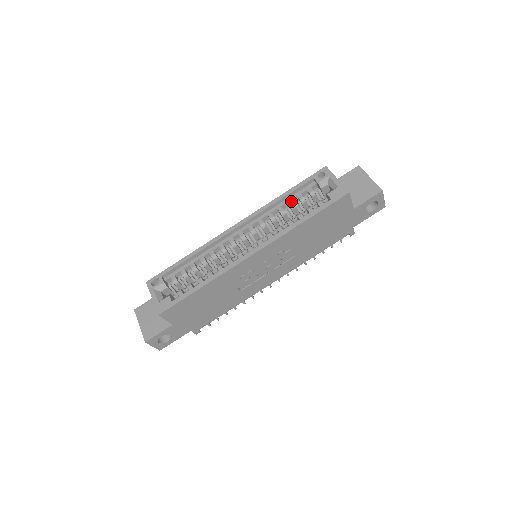
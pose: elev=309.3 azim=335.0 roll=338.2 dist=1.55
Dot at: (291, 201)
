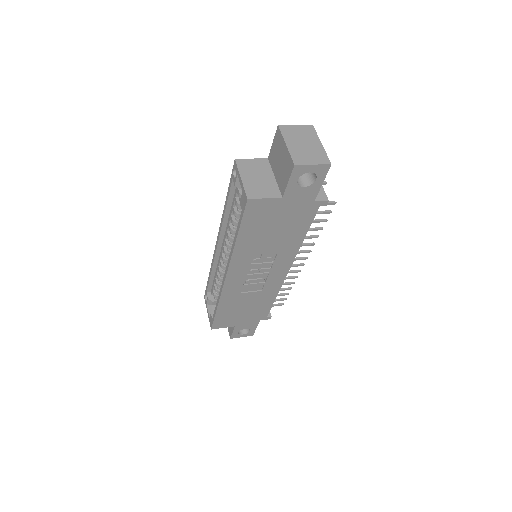
Dot at: (233, 208)
